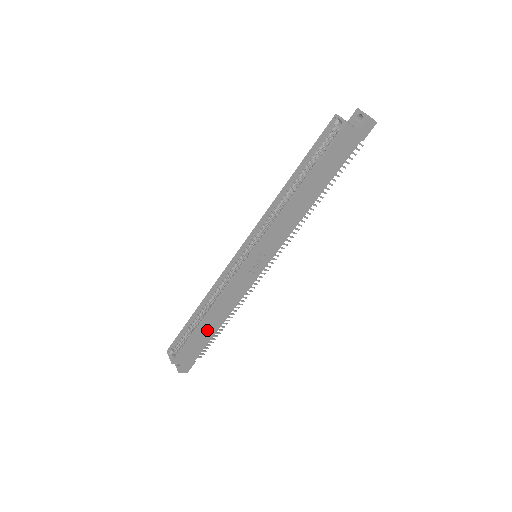
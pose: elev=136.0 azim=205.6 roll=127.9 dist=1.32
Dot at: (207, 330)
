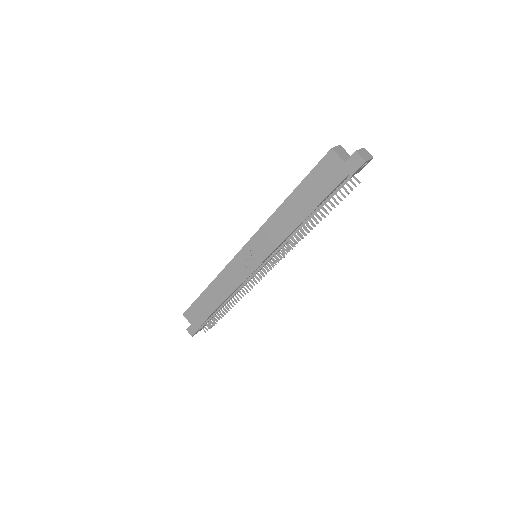
Dot at: (209, 302)
